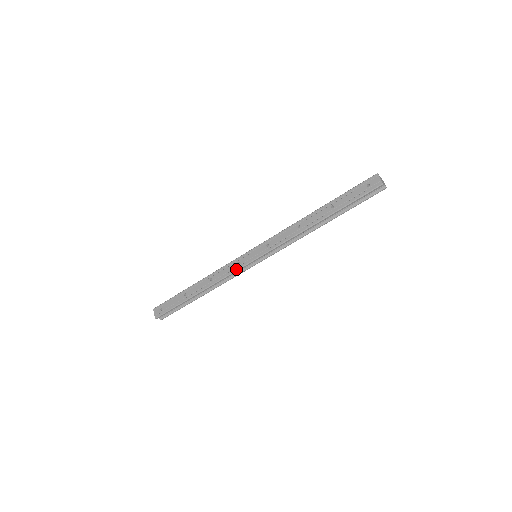
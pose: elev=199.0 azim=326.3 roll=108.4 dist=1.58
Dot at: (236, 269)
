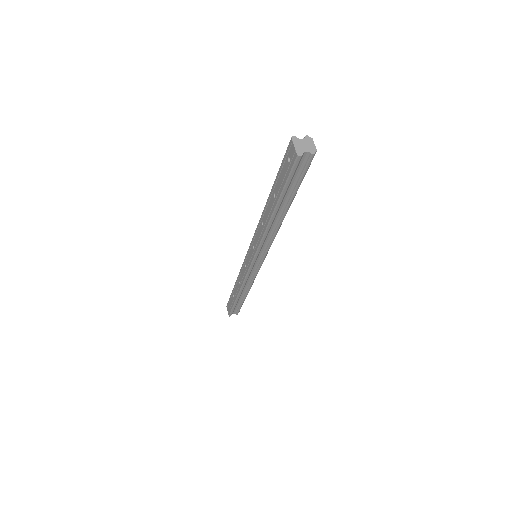
Dot at: (246, 273)
